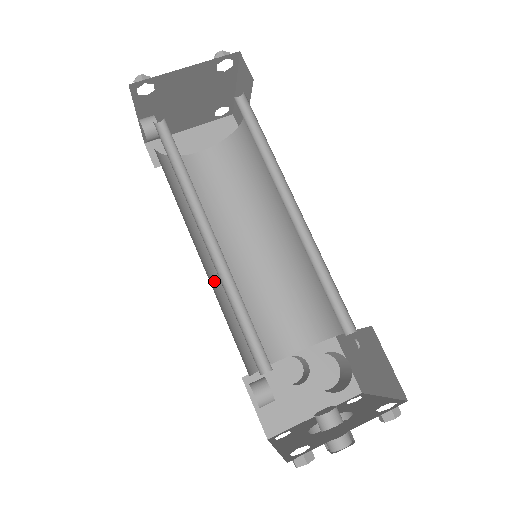
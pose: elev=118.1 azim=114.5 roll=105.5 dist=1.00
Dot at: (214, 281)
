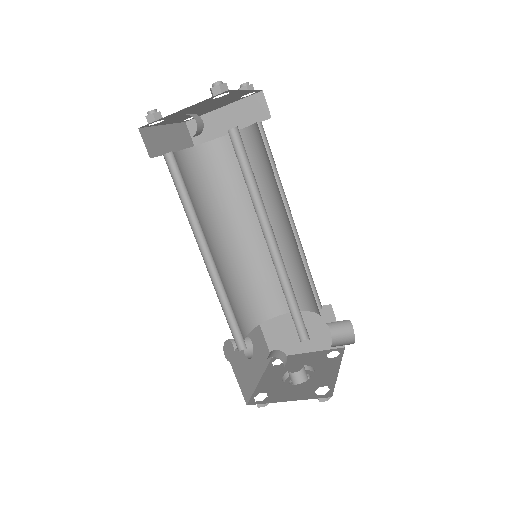
Dot at: occluded
